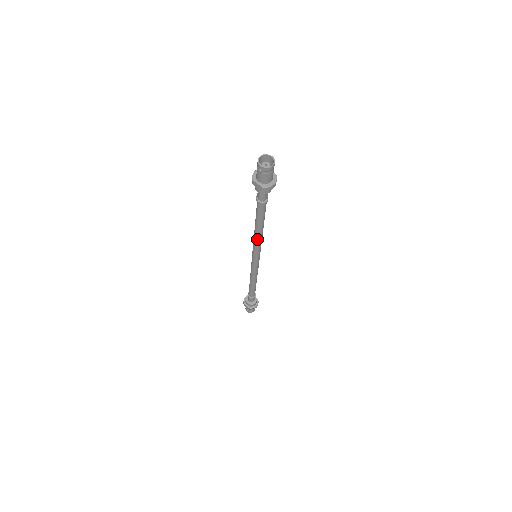
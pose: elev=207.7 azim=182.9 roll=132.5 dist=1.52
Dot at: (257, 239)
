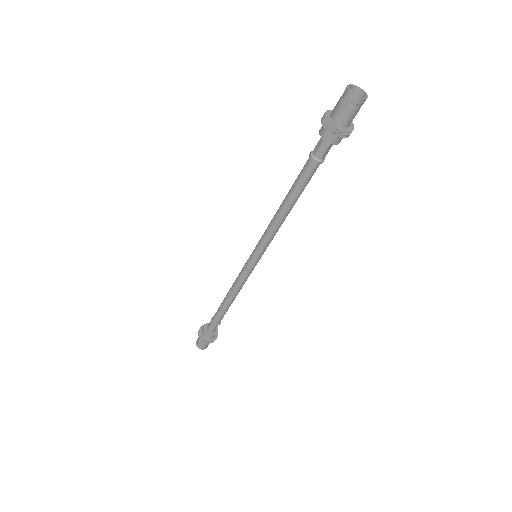
Dot at: (276, 224)
